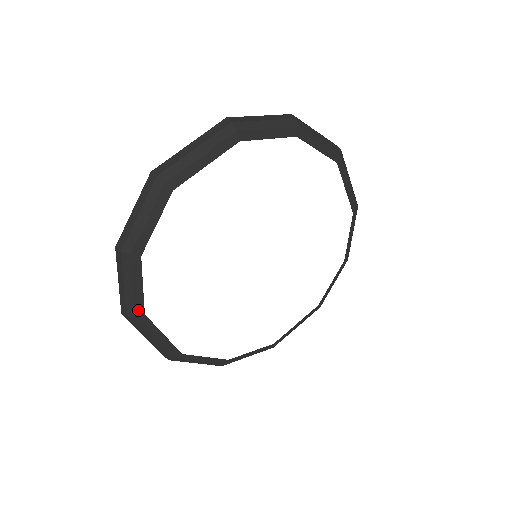
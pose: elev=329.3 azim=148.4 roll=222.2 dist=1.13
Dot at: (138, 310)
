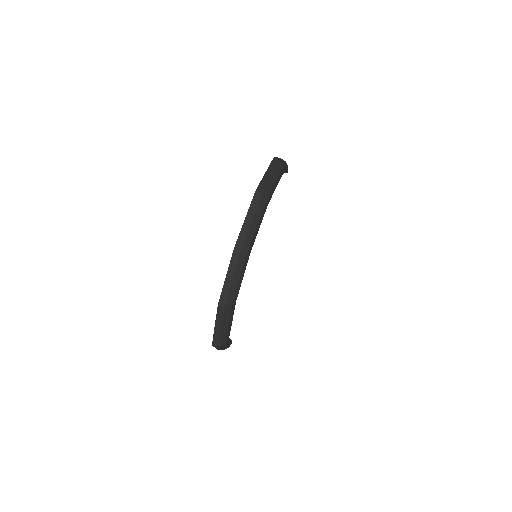
Dot at: occluded
